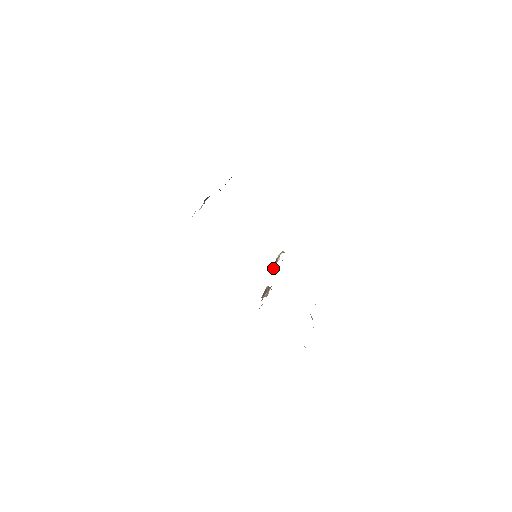
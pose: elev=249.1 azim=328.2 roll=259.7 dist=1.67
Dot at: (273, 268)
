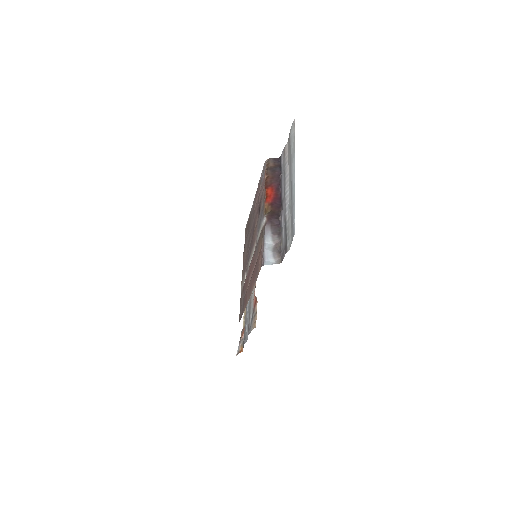
Dot at: occluded
